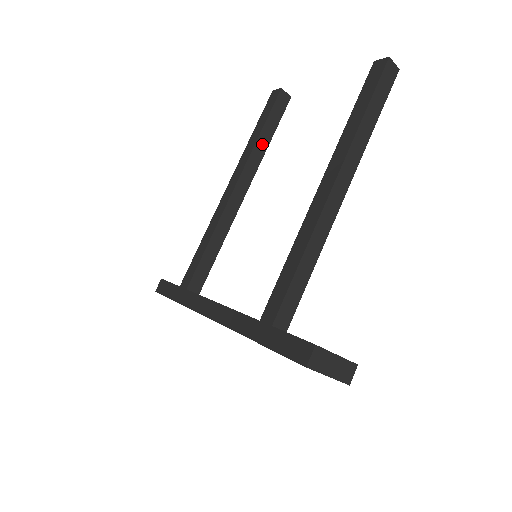
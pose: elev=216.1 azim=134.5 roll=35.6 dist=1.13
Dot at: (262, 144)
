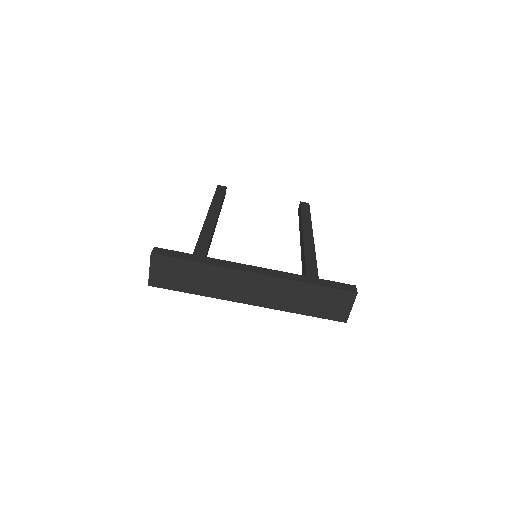
Dot at: (221, 206)
